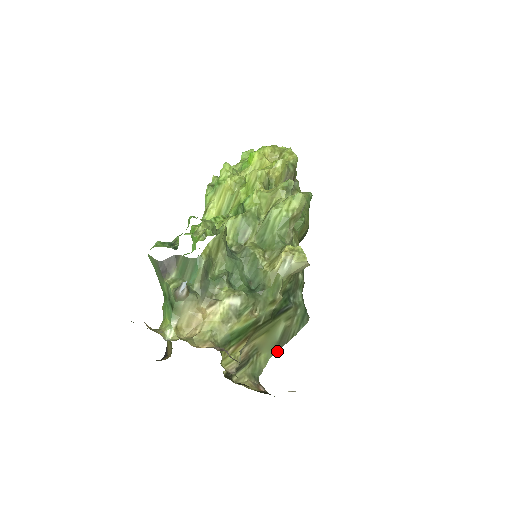
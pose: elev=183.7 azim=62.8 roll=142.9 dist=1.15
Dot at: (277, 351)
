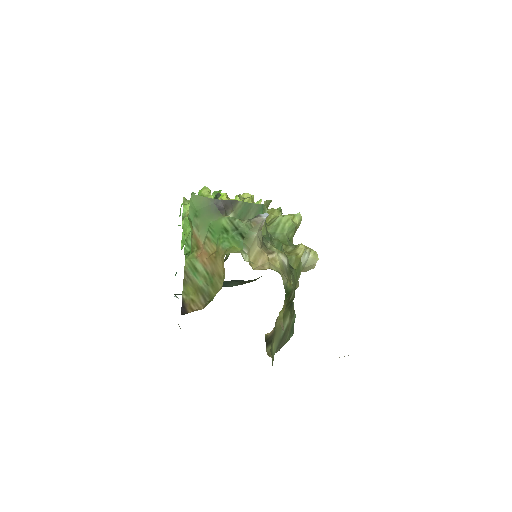
Dot at: (278, 350)
